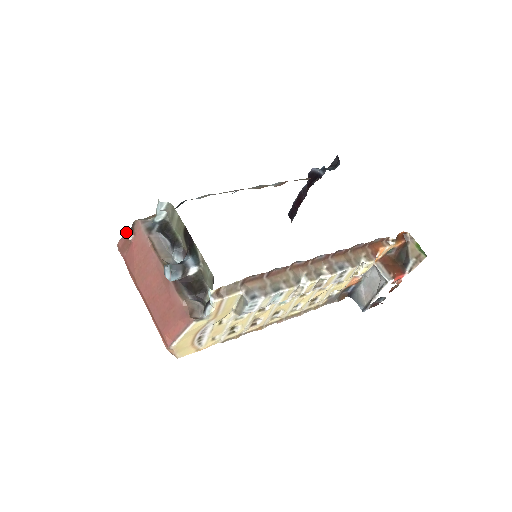
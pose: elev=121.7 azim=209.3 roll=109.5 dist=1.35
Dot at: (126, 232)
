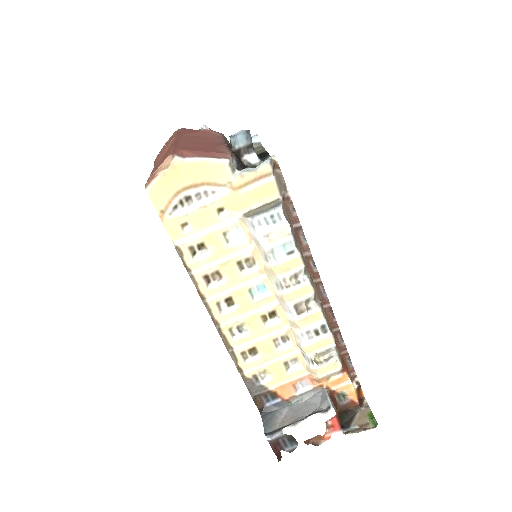
Dot at: occluded
